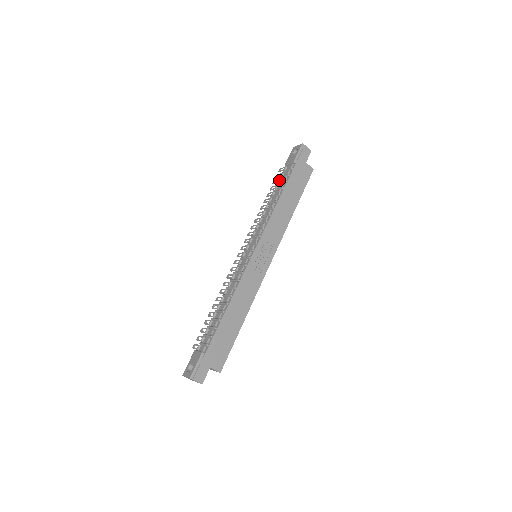
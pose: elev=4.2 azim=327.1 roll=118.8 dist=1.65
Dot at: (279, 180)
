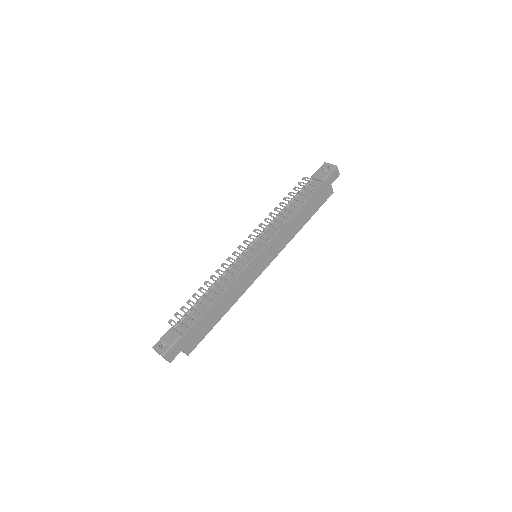
Dot at: (302, 190)
